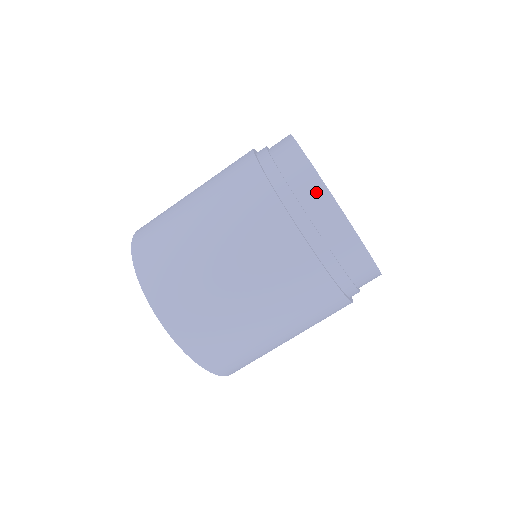
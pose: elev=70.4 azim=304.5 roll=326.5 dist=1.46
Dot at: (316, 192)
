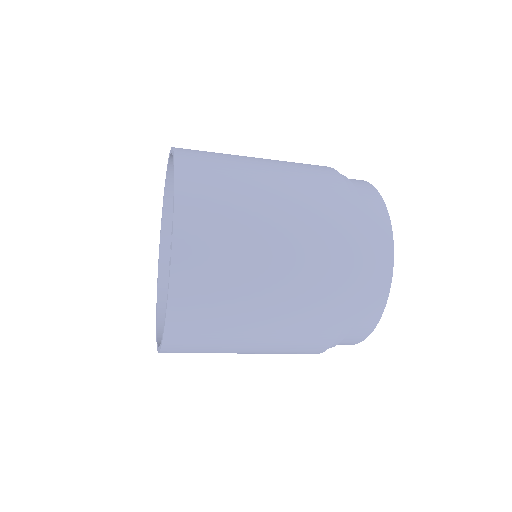
Dot at: occluded
